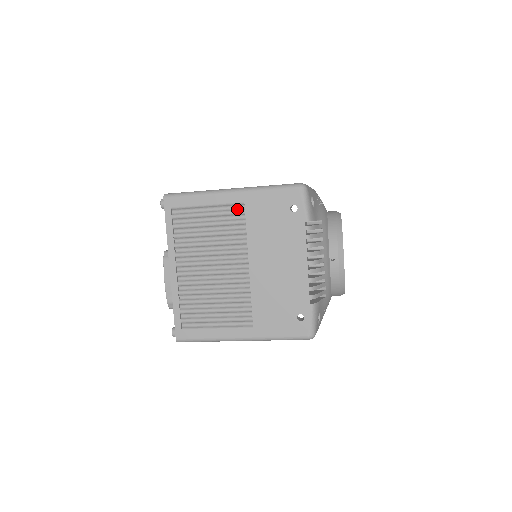
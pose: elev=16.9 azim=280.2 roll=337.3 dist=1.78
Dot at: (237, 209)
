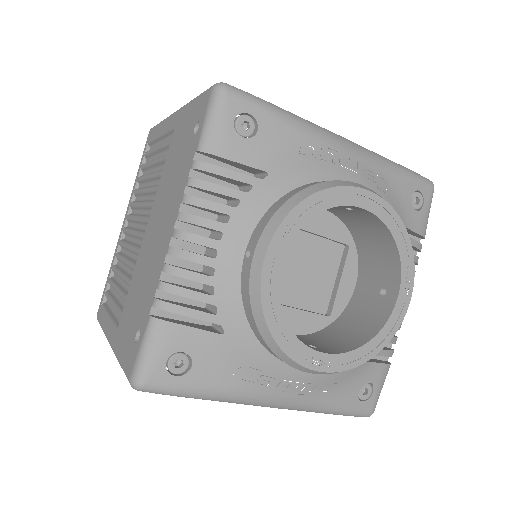
Dot at: occluded
